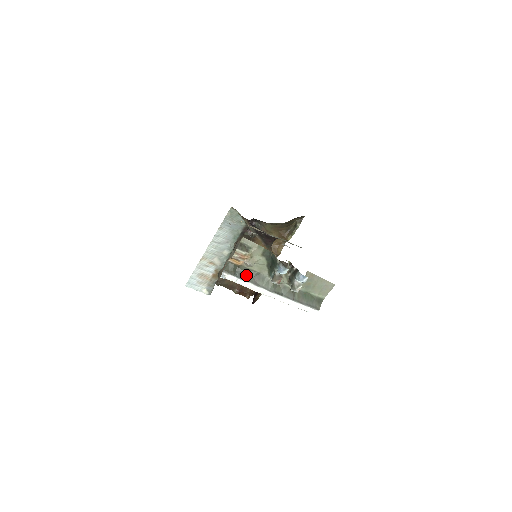
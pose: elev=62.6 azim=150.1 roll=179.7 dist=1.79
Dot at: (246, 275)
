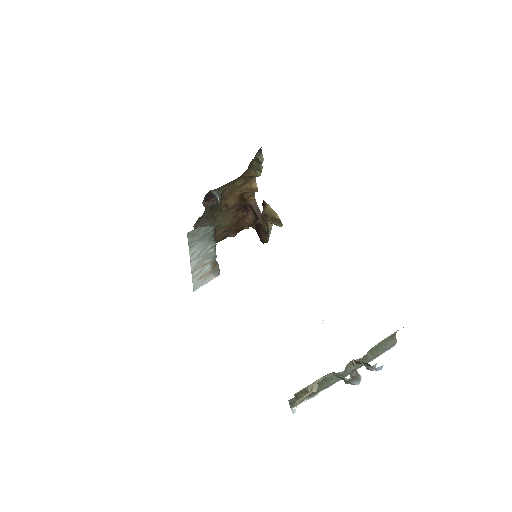
Dot at: occluded
